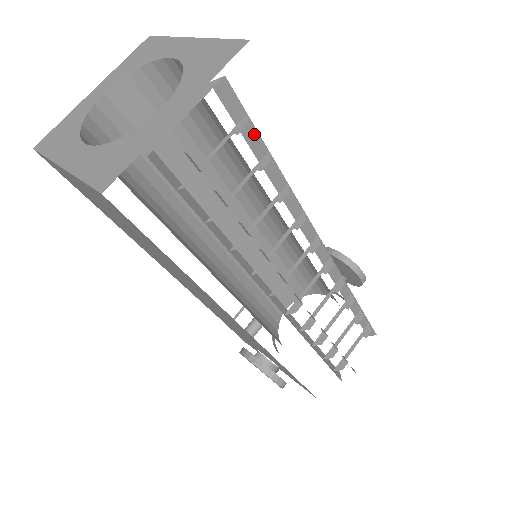
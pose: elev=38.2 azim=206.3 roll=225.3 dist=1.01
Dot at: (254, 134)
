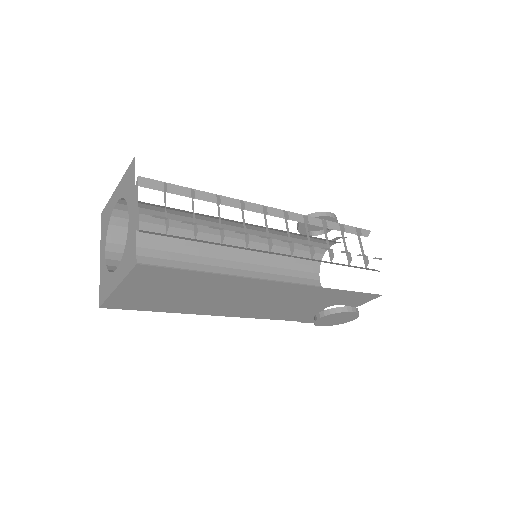
Dot at: (176, 188)
